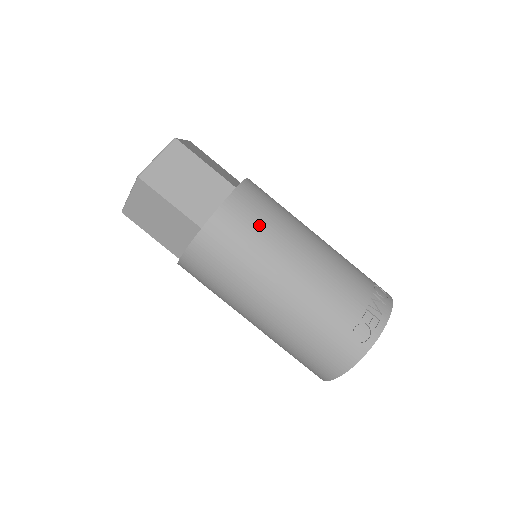
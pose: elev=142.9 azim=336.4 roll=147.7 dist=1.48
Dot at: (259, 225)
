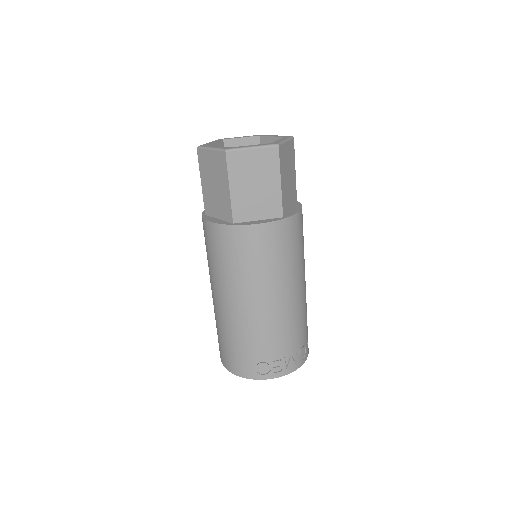
Dot at: (270, 258)
